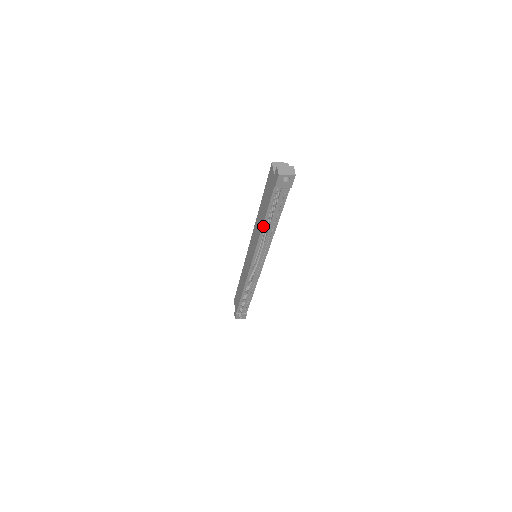
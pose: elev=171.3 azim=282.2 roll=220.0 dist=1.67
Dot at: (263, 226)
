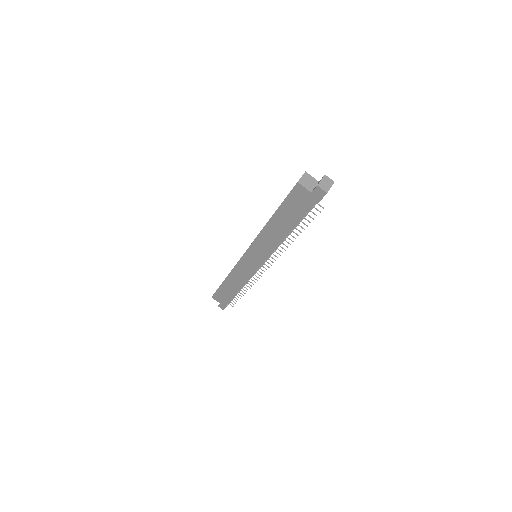
Dot at: occluded
